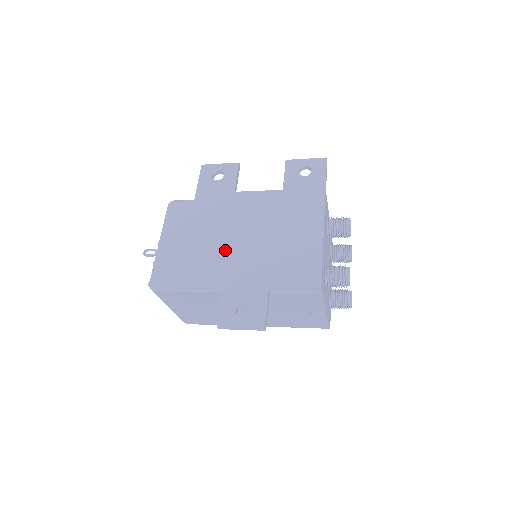
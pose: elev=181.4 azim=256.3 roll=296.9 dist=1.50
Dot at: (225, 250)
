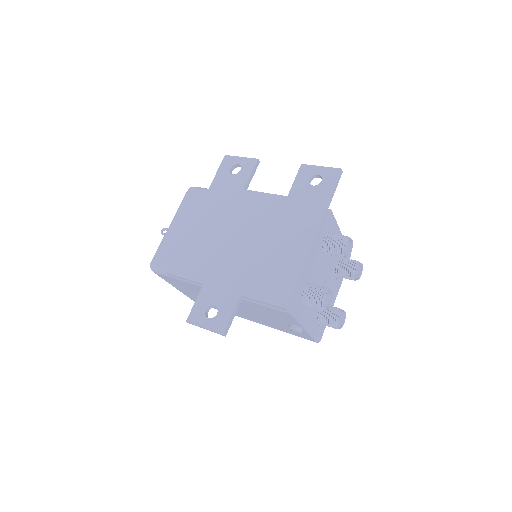
Dot at: (216, 248)
